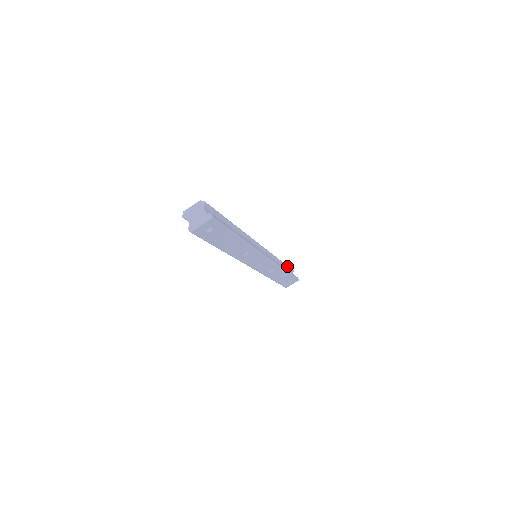
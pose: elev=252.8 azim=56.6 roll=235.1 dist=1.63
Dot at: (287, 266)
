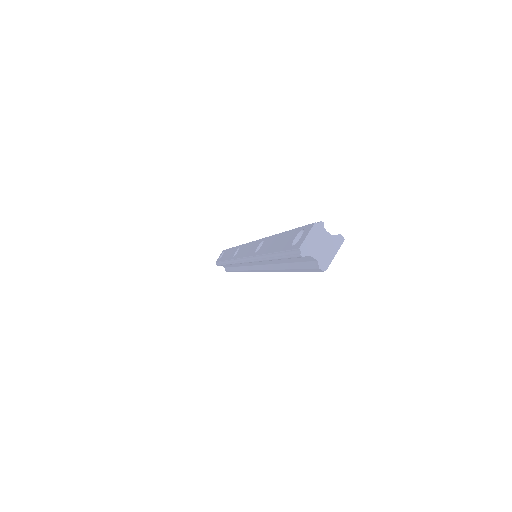
Dot at: occluded
